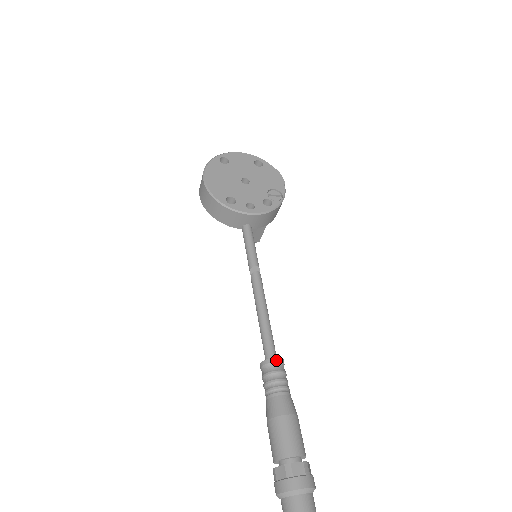
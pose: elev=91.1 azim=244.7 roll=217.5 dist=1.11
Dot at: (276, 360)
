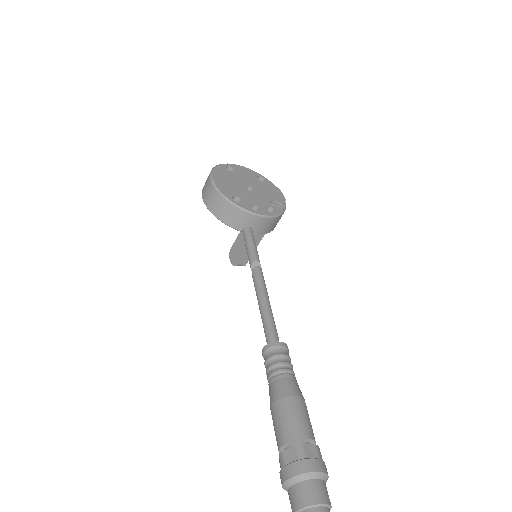
Dot at: (282, 344)
